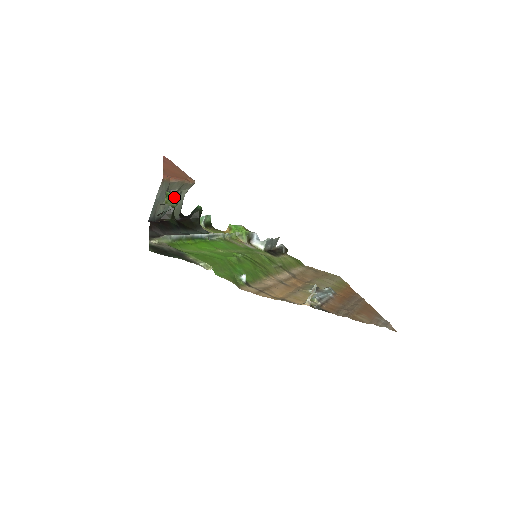
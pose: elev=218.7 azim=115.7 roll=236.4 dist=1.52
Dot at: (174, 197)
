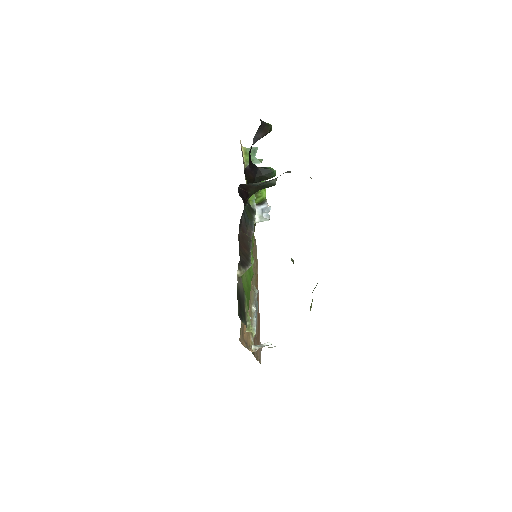
Dot at: occluded
